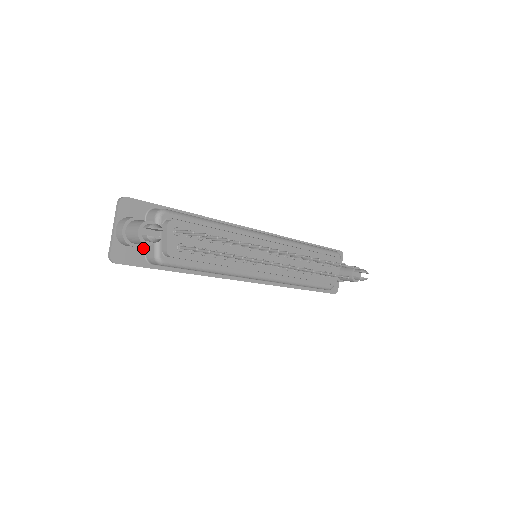
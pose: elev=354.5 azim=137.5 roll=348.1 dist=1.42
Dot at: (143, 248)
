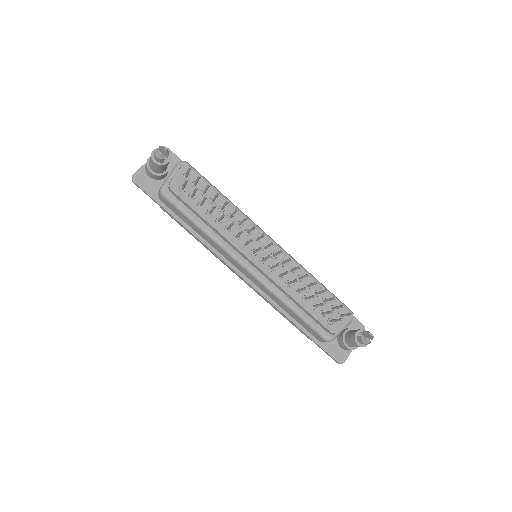
Dot at: (160, 186)
